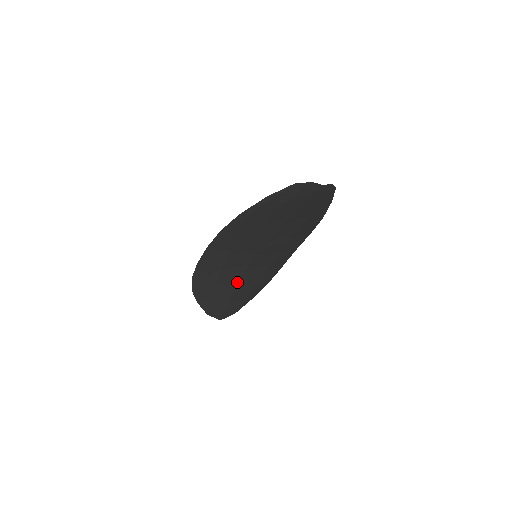
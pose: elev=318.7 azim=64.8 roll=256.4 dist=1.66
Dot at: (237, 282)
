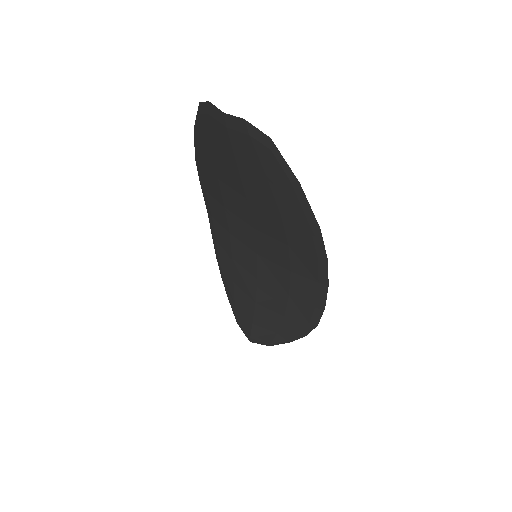
Dot at: (255, 292)
